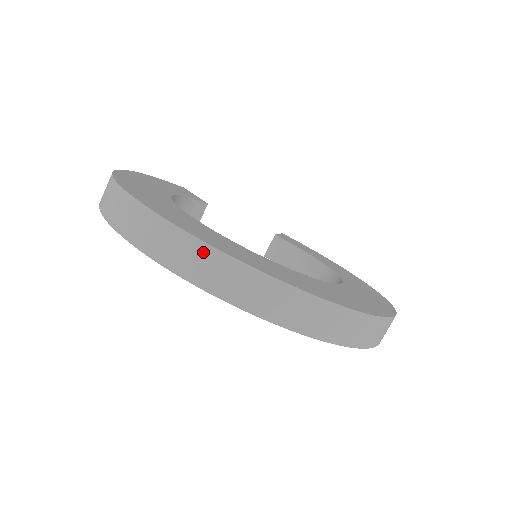
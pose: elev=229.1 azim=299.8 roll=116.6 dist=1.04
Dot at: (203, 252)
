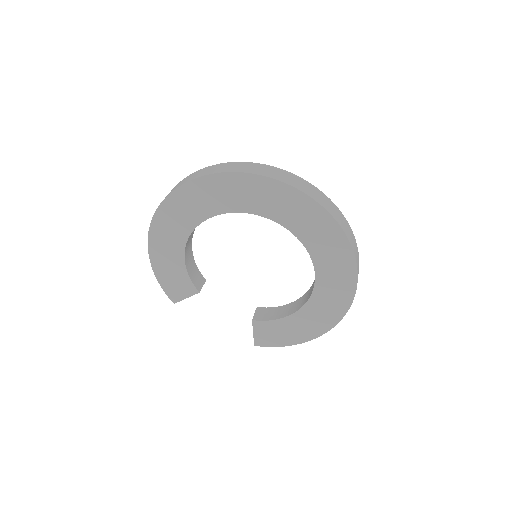
Dot at: (242, 164)
